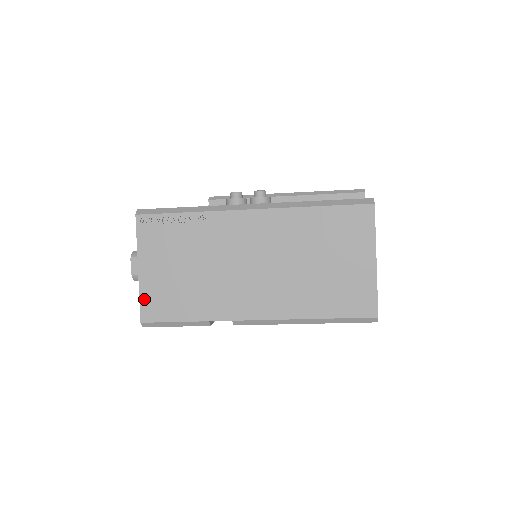
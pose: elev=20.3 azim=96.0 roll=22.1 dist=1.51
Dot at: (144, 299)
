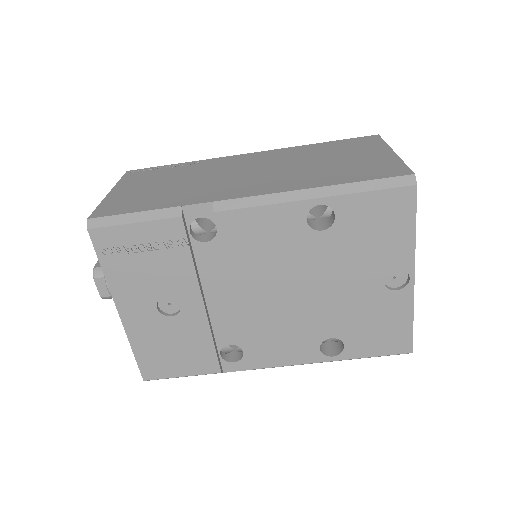
Dot at: (104, 205)
